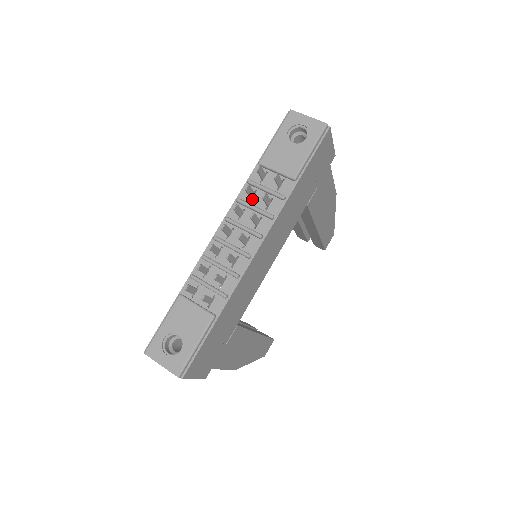
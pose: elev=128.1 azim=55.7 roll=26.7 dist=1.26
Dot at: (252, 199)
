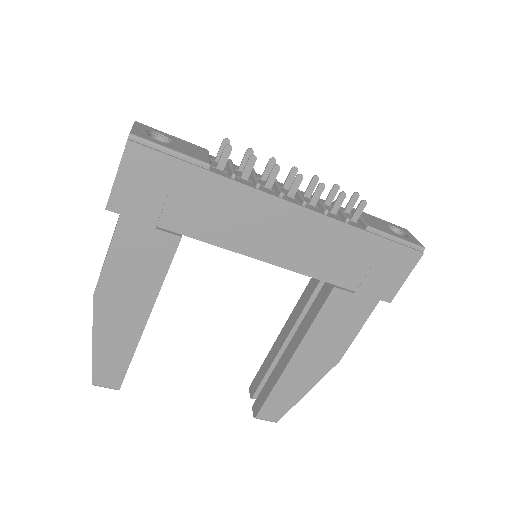
Dot at: (324, 204)
